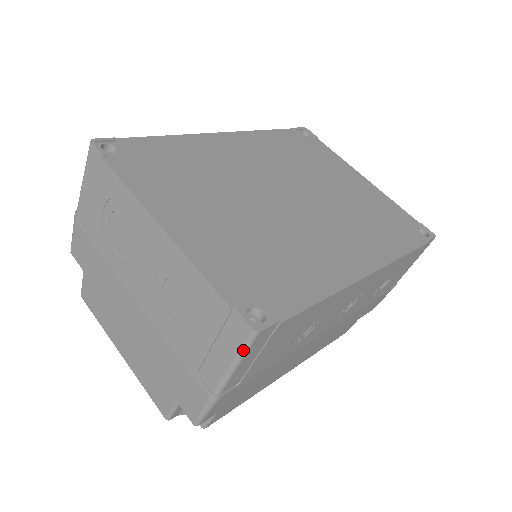
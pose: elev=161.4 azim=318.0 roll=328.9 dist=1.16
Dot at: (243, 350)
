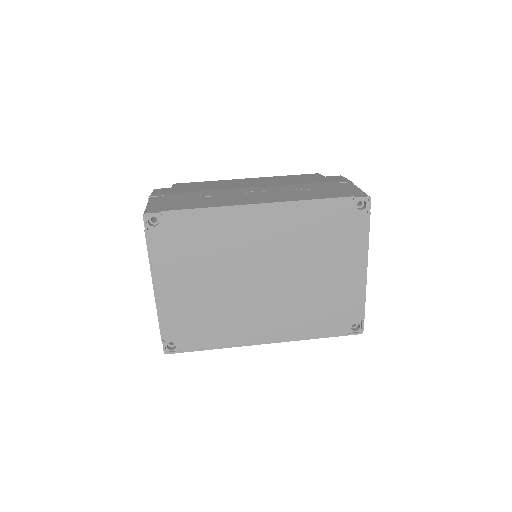
Dot at: occluded
